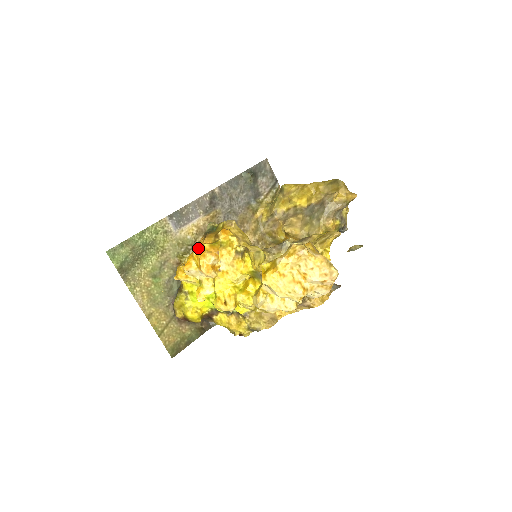
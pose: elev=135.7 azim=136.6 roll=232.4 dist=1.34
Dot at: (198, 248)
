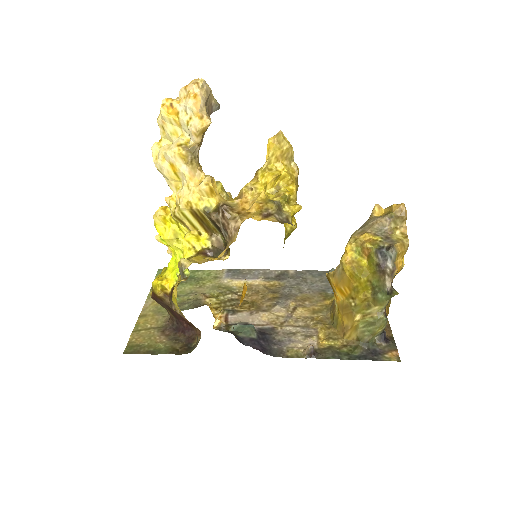
Dot at: occluded
